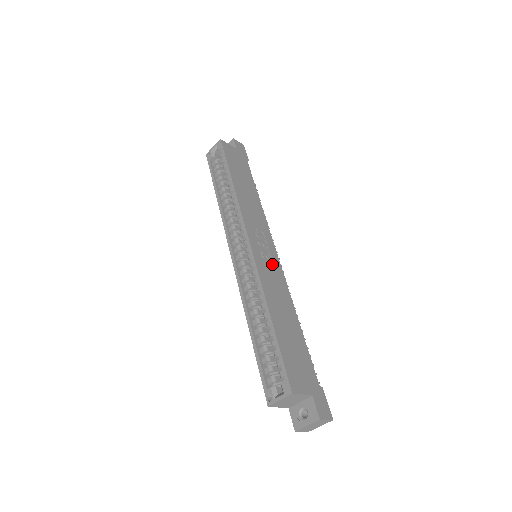
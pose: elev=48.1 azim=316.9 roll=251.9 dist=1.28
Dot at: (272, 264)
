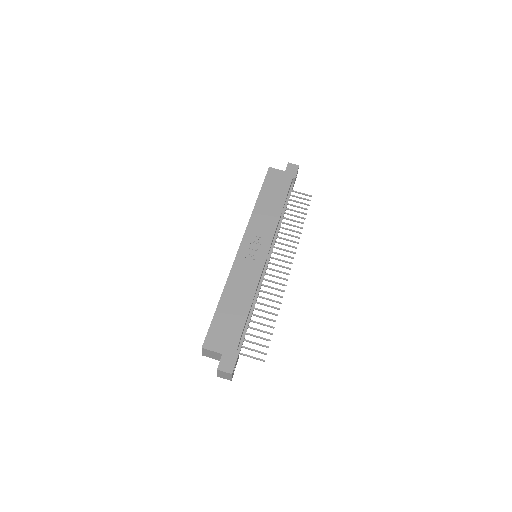
Dot at: (255, 262)
